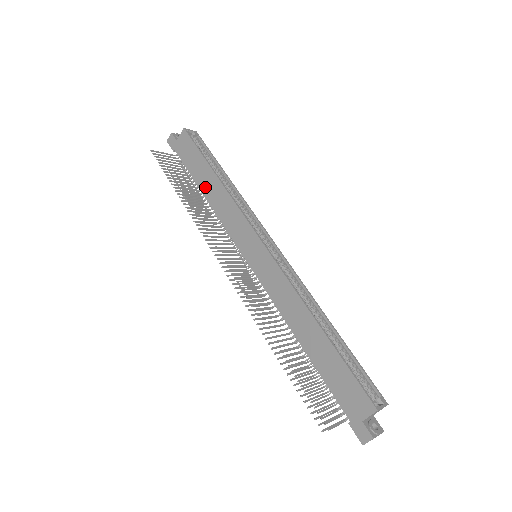
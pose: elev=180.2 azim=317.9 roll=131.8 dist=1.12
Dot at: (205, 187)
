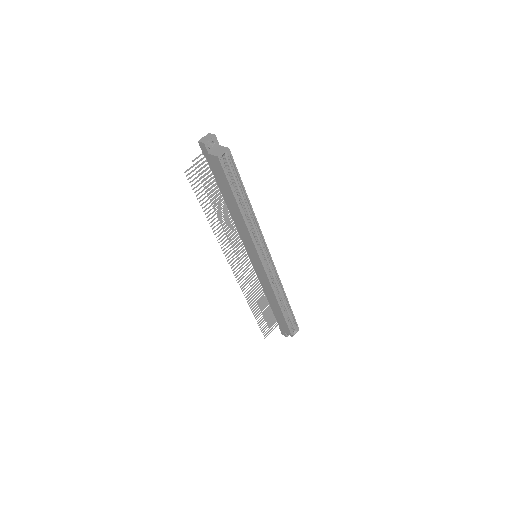
Dot at: (229, 205)
